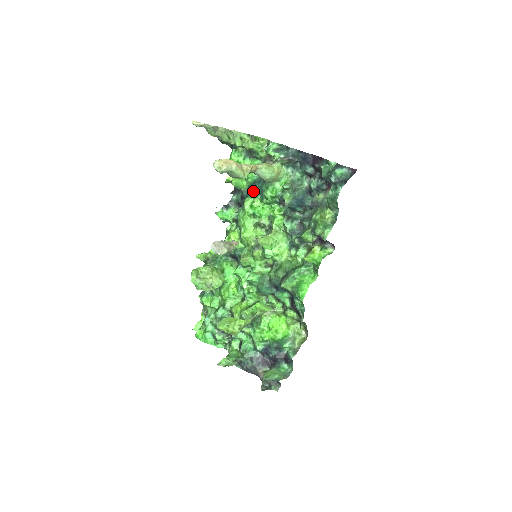
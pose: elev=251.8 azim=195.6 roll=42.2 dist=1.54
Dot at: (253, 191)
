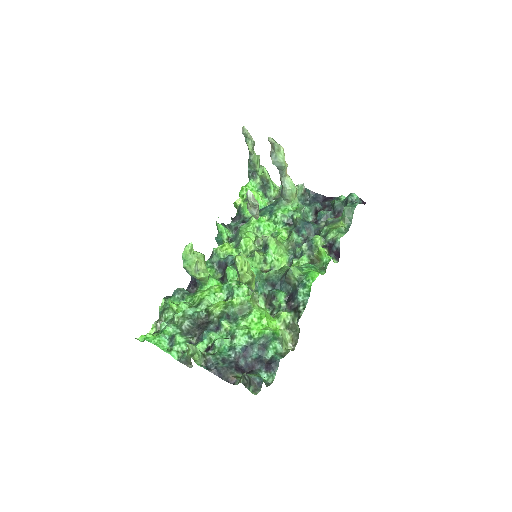
Dot at: (262, 212)
